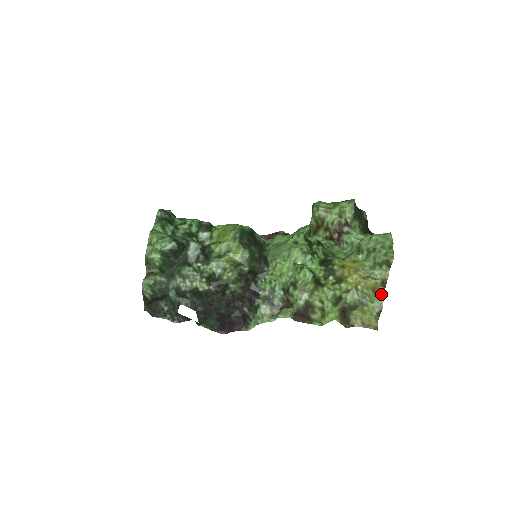
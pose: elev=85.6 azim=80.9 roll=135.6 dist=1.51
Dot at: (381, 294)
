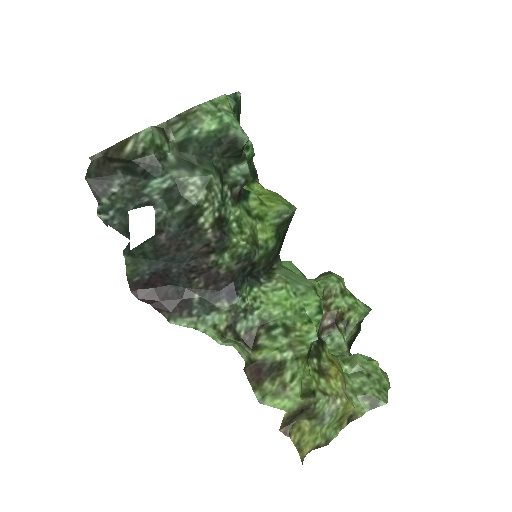
Dot at: (340, 427)
